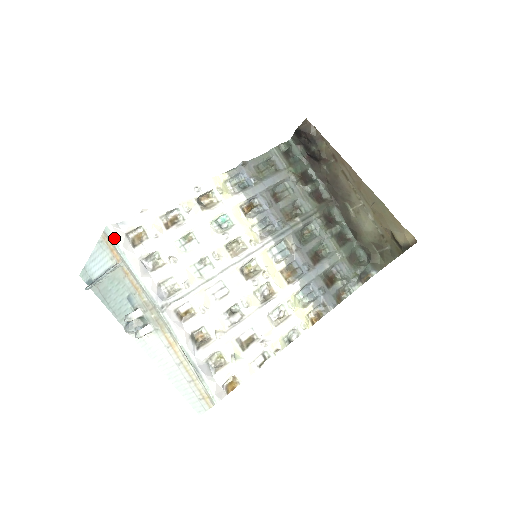
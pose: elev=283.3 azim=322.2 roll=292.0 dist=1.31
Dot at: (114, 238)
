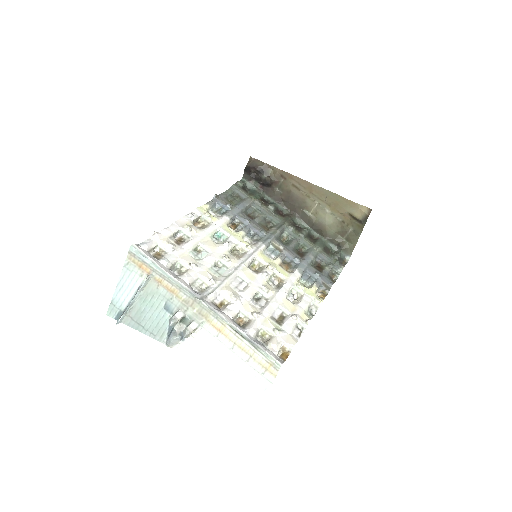
Dot at: (140, 253)
